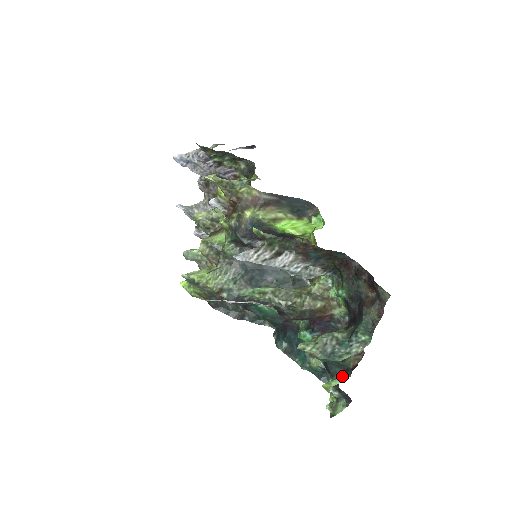
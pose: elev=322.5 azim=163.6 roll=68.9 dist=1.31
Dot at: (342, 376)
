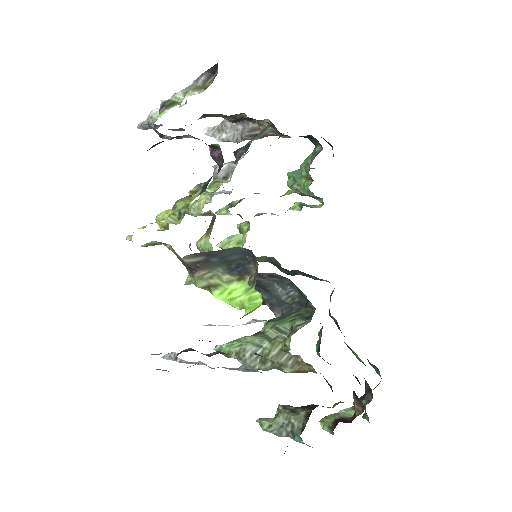
Dot at: (330, 429)
